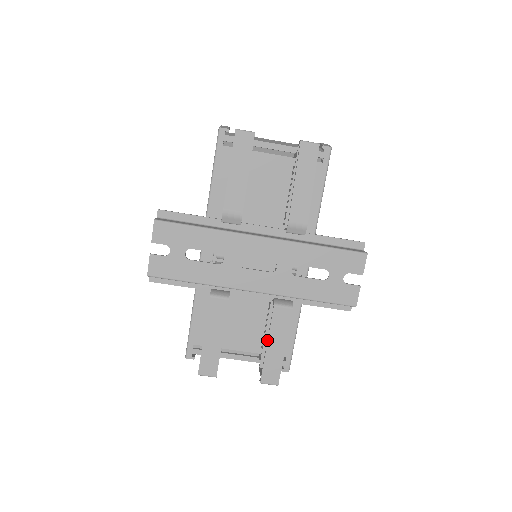
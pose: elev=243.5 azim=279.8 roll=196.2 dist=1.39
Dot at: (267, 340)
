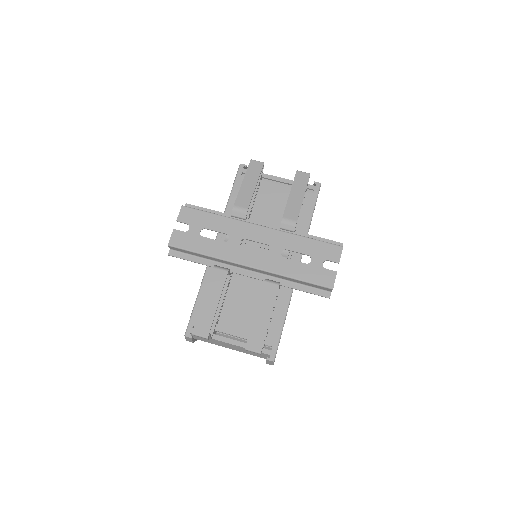
Dot at: occluded
